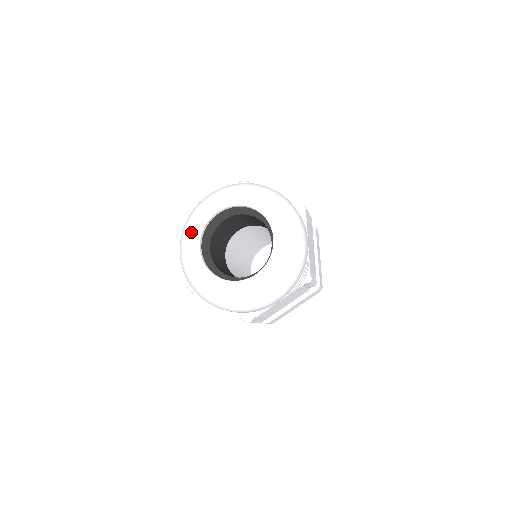
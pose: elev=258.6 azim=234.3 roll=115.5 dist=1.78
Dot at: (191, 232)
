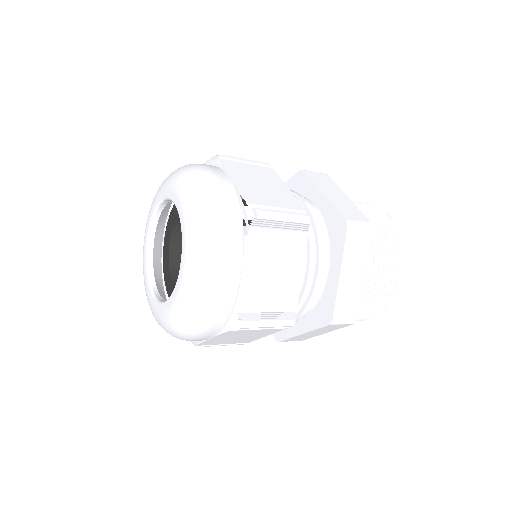
Dot at: (144, 282)
